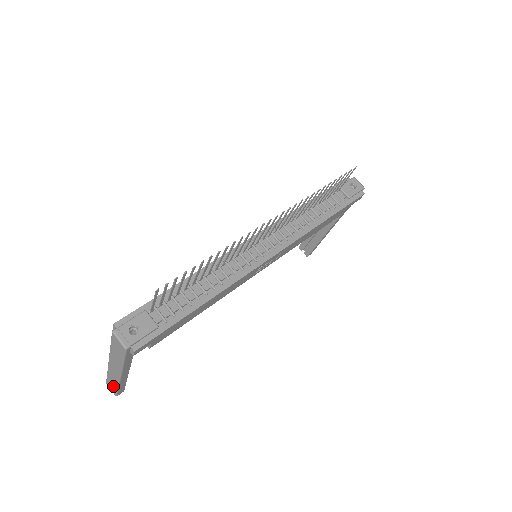
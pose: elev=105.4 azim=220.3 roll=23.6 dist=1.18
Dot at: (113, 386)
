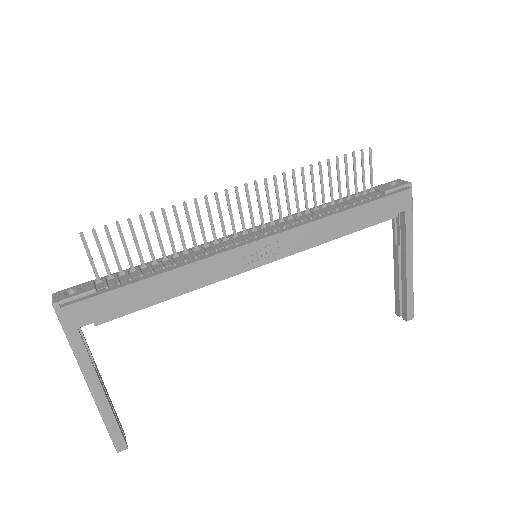
Dot at: occluded
